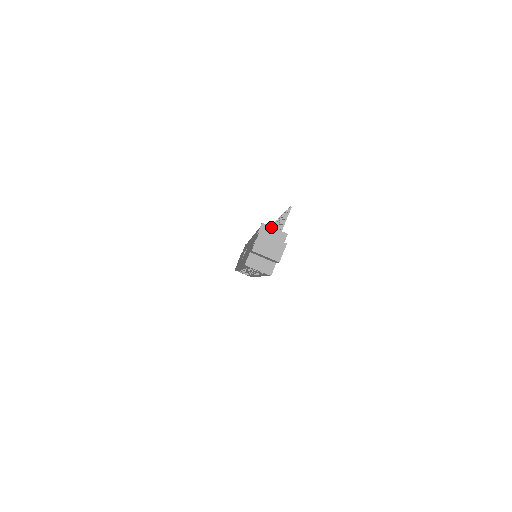
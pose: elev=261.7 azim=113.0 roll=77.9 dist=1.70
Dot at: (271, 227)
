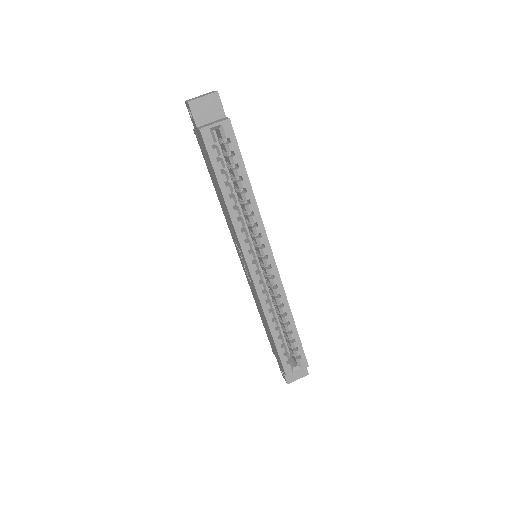
Dot at: occluded
